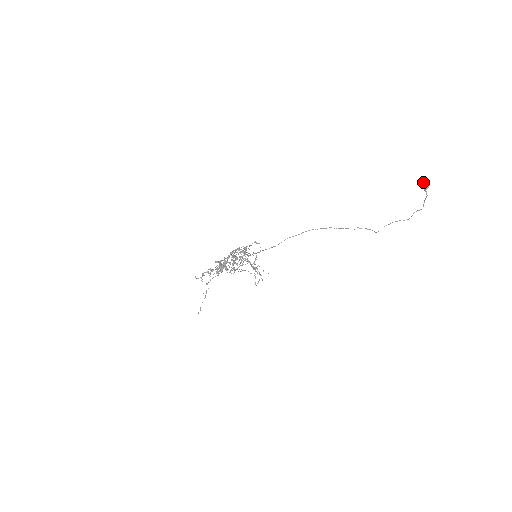
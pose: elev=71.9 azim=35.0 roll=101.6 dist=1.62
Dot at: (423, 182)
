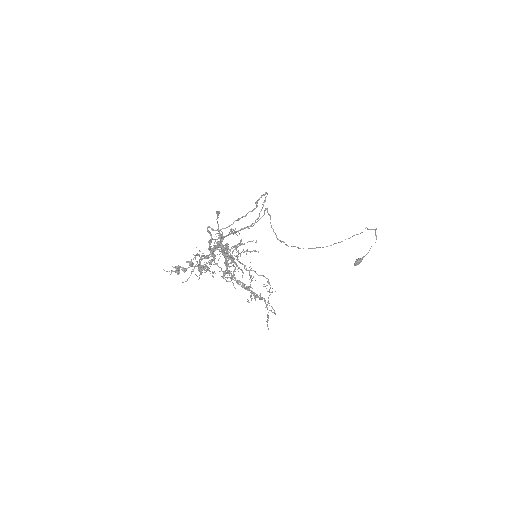
Dot at: (355, 261)
